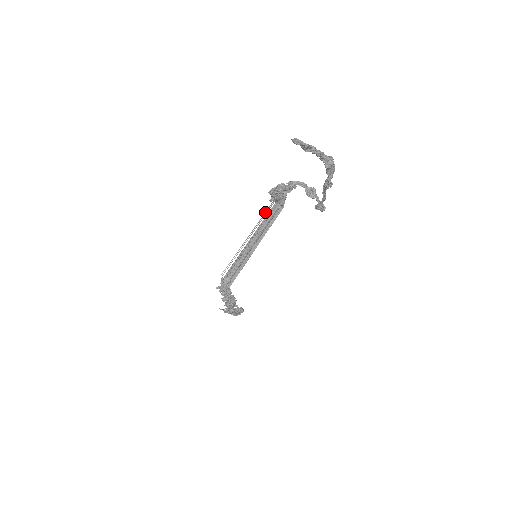
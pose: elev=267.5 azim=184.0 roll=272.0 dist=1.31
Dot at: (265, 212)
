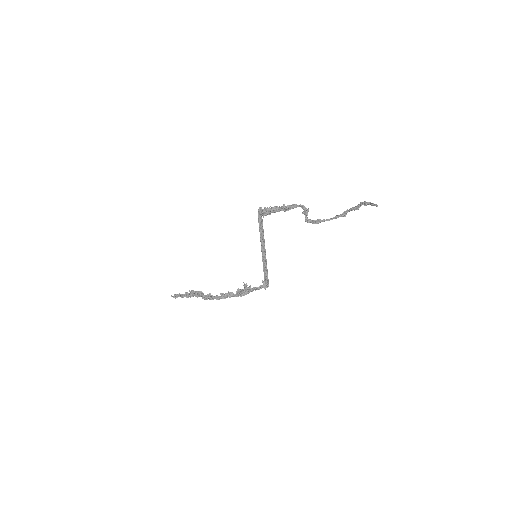
Dot at: (260, 222)
